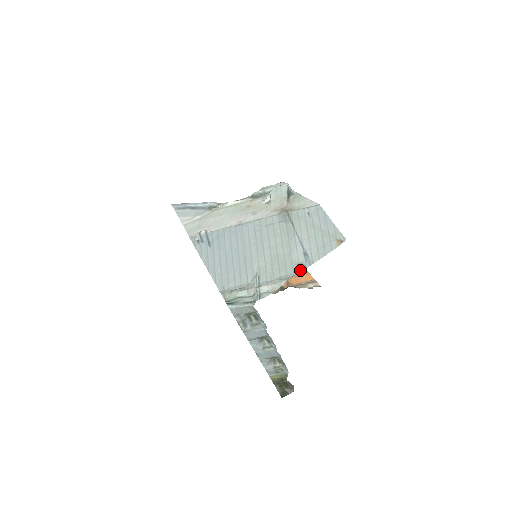
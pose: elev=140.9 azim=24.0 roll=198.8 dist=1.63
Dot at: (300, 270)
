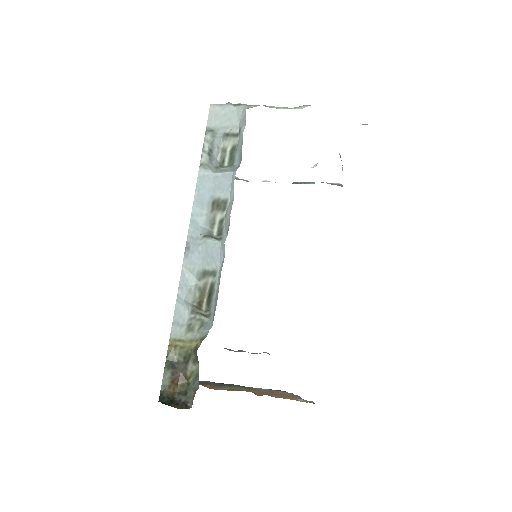
Dot at: occluded
